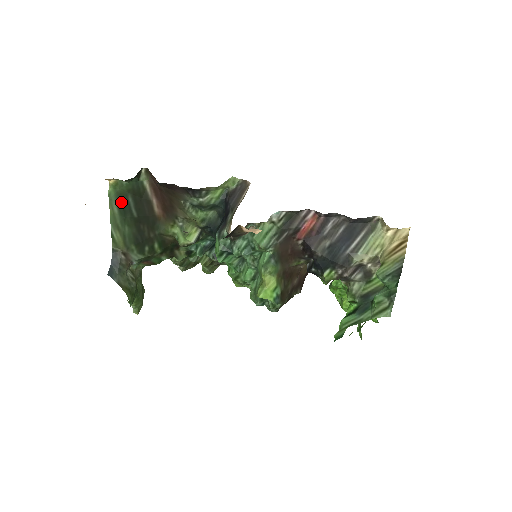
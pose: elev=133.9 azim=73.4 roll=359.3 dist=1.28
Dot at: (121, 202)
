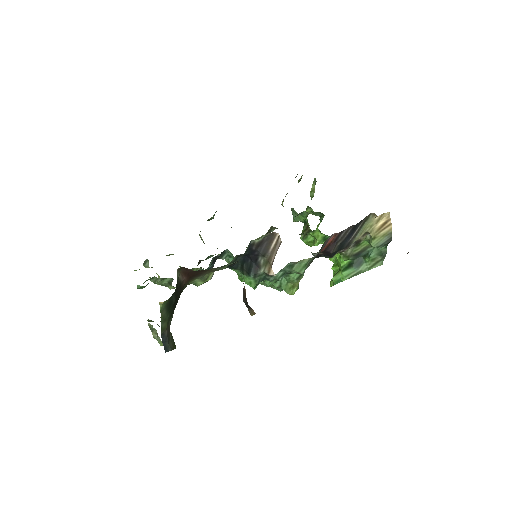
Dot at: (168, 305)
